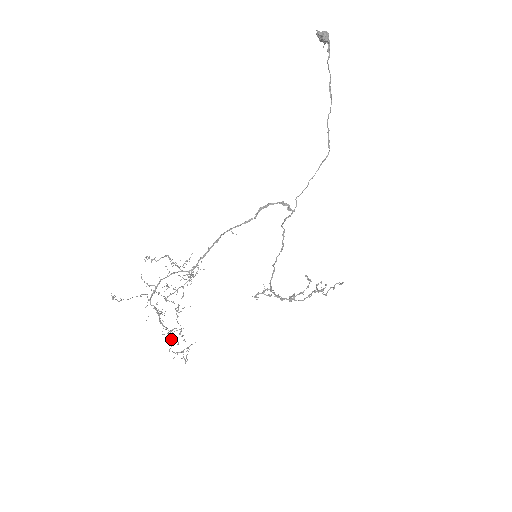
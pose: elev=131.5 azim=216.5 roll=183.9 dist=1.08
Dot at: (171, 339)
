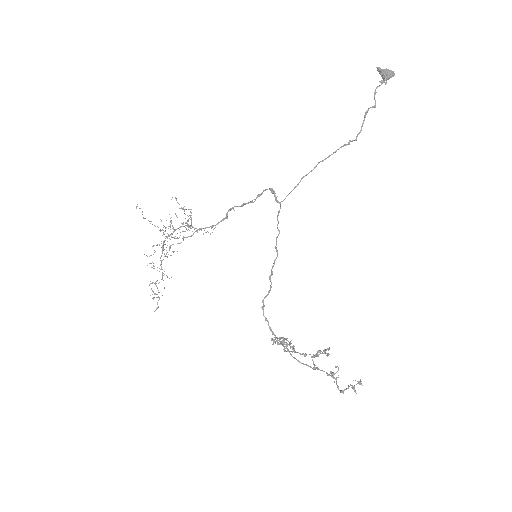
Dot at: occluded
